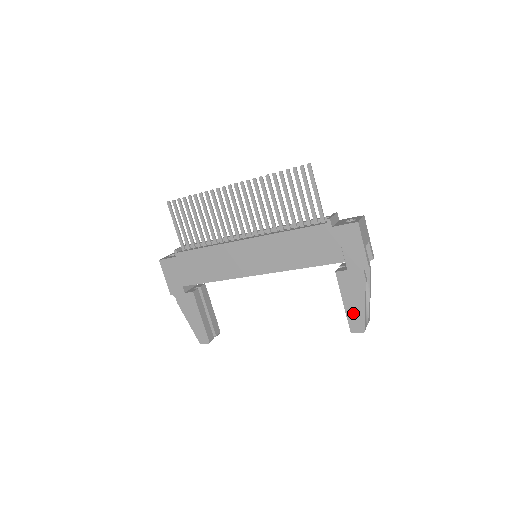
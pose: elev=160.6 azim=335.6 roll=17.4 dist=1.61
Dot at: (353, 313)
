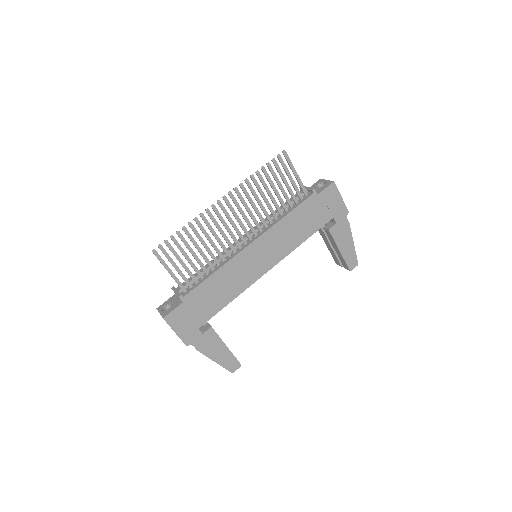
Dot at: (348, 255)
